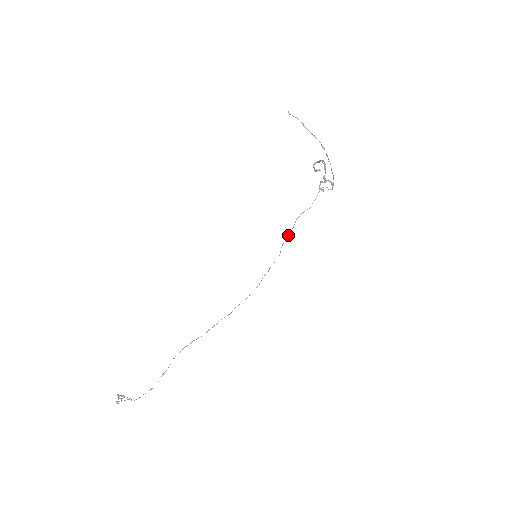
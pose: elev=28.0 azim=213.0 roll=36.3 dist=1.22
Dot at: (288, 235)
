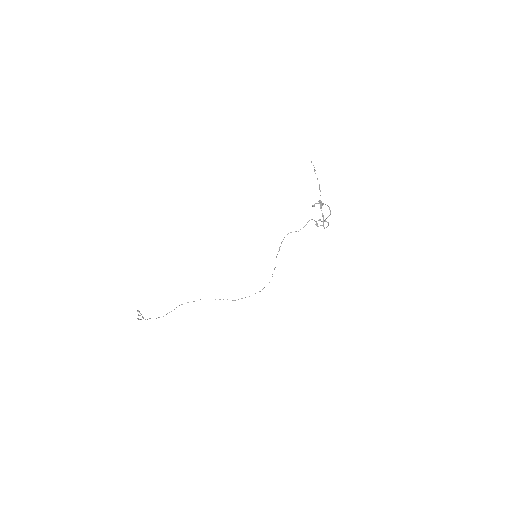
Dot at: (279, 247)
